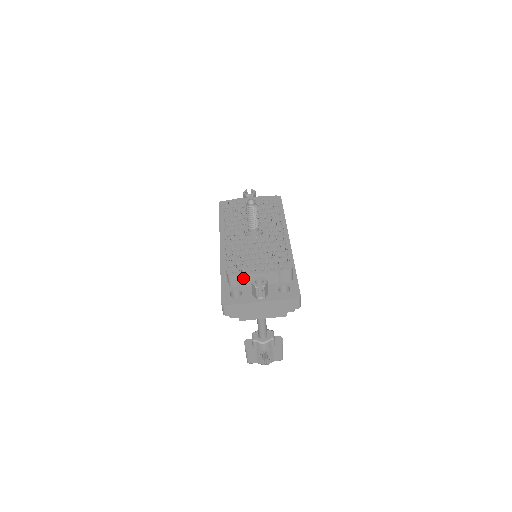
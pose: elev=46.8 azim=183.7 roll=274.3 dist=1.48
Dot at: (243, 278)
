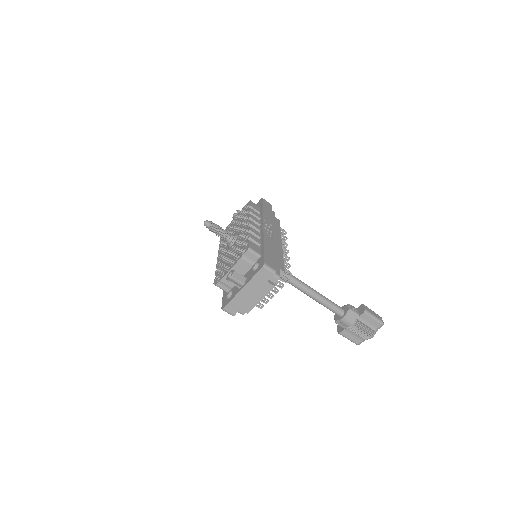
Dot at: (225, 280)
